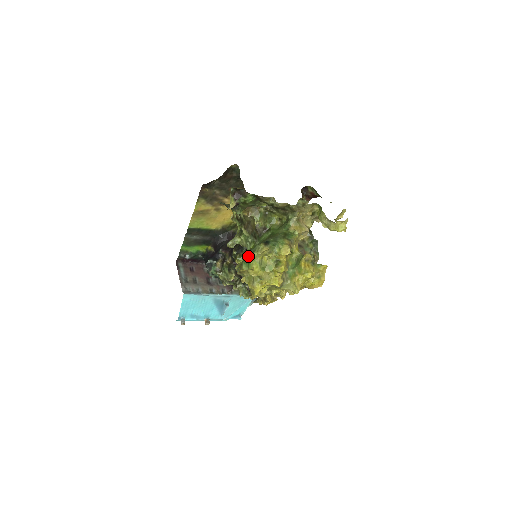
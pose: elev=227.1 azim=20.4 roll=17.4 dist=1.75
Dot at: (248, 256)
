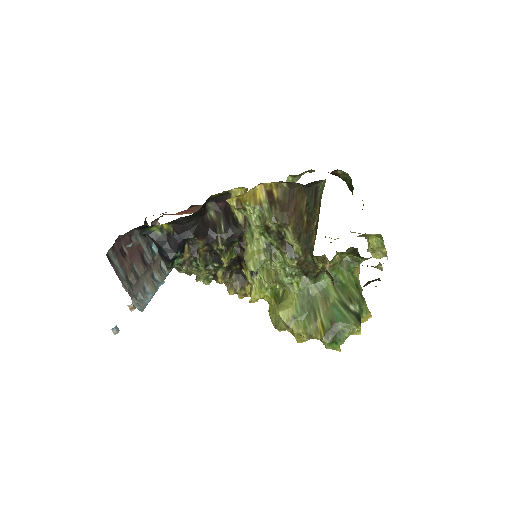
Dot at: (335, 335)
